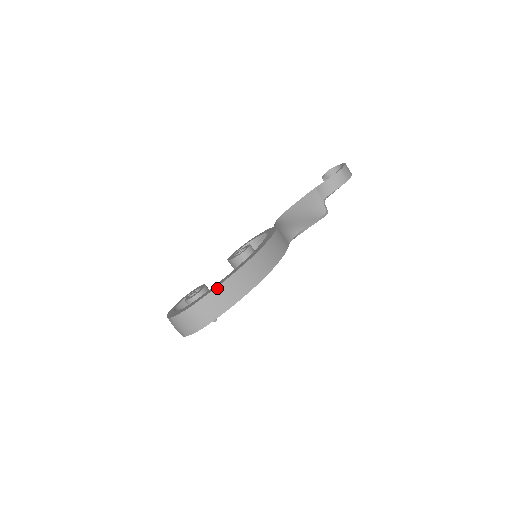
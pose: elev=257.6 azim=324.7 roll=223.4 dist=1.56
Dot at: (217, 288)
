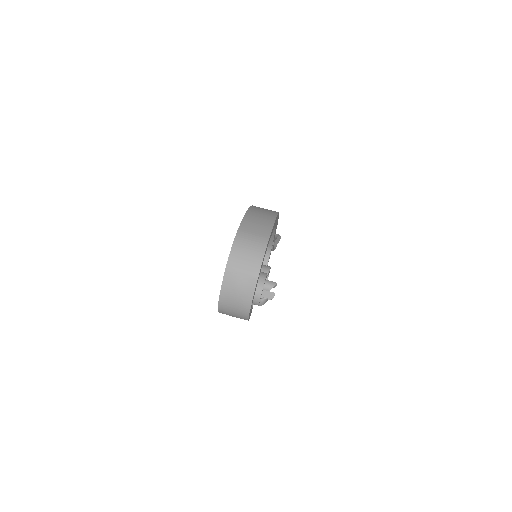
Dot at: (246, 214)
